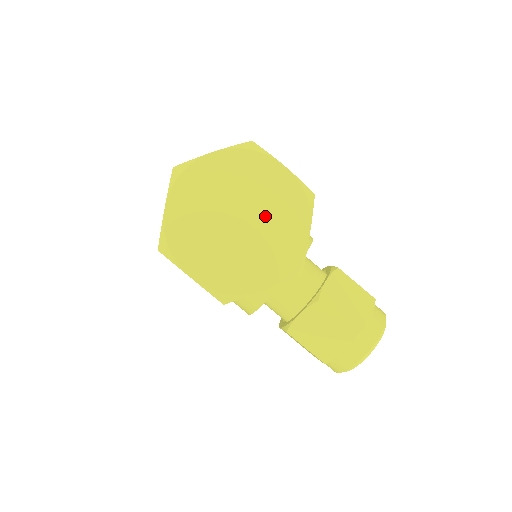
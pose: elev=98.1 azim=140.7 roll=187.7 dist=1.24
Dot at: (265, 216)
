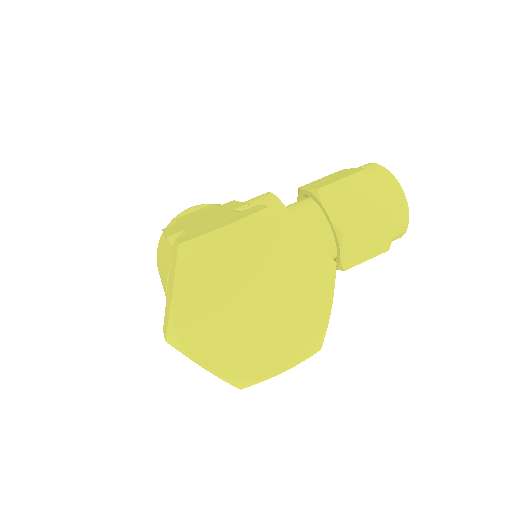
Dot at: (266, 273)
